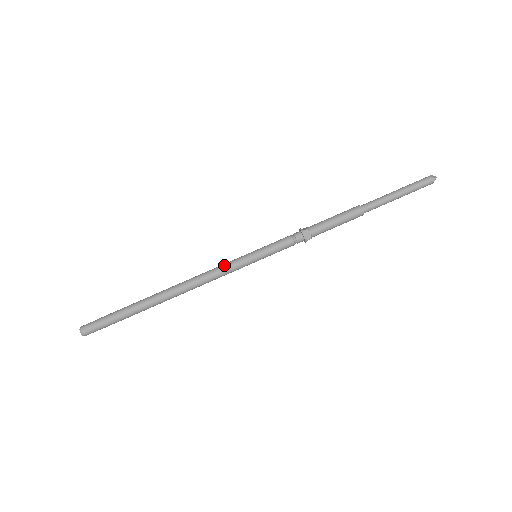
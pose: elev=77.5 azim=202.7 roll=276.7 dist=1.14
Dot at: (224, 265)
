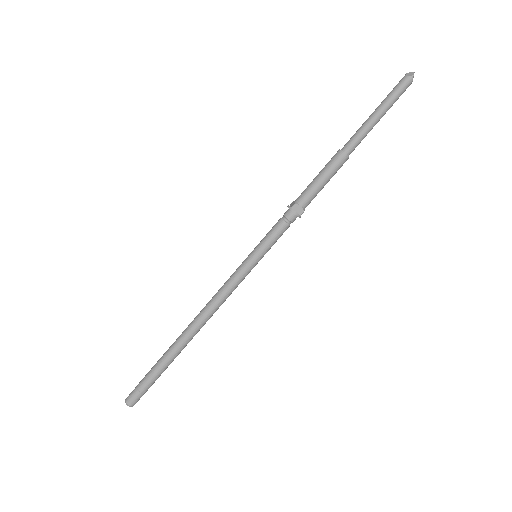
Dot at: (228, 281)
